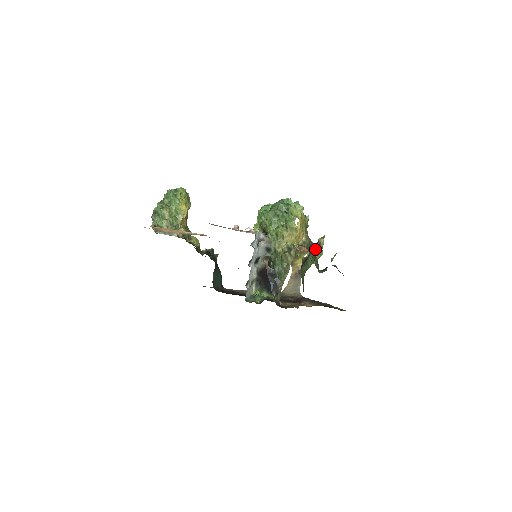
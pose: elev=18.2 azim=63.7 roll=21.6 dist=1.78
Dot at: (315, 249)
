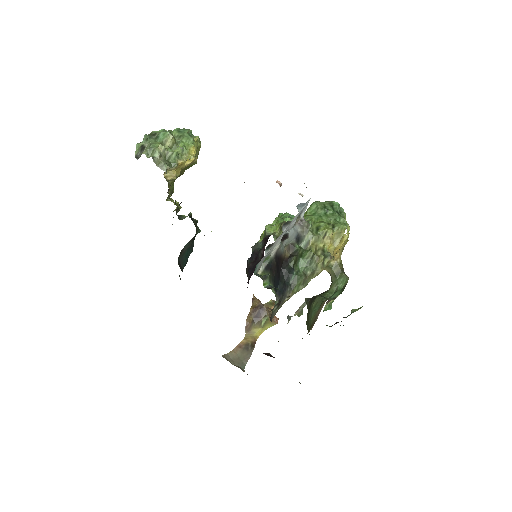
Dot at: occluded
